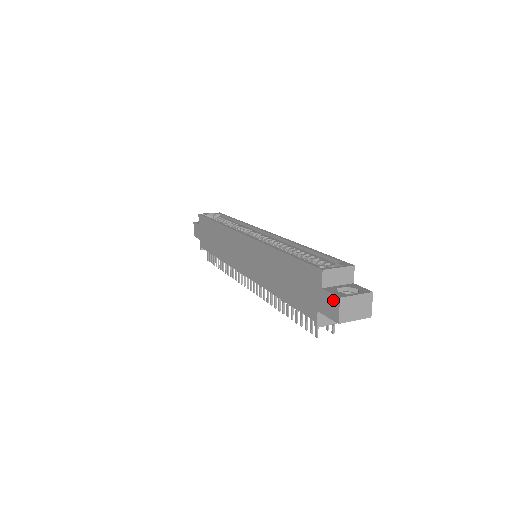
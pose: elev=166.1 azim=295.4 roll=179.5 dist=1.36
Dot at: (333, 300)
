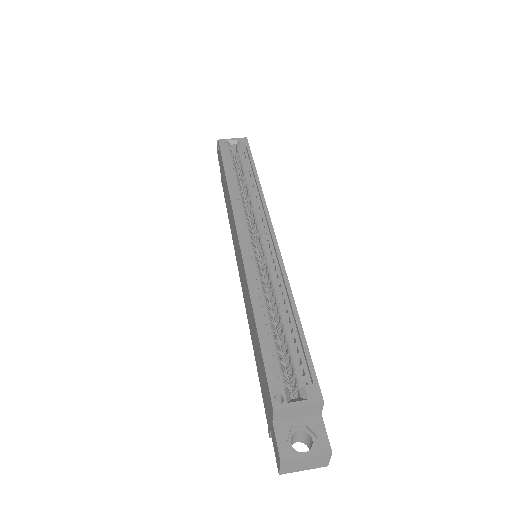
Dot at: (277, 451)
